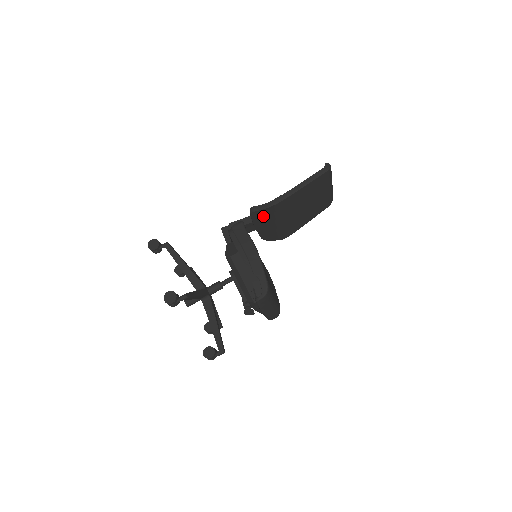
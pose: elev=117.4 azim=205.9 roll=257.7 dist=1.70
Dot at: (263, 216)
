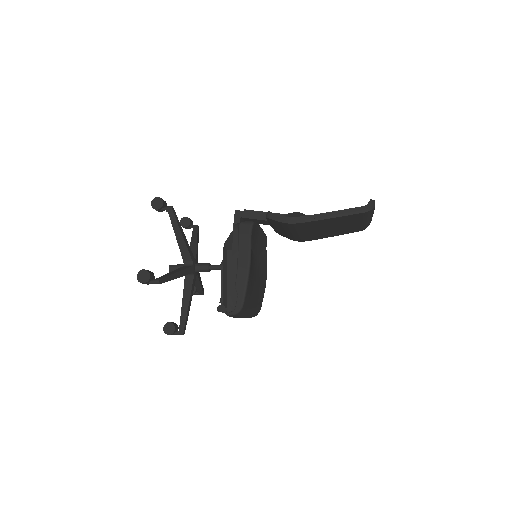
Dot at: (278, 224)
